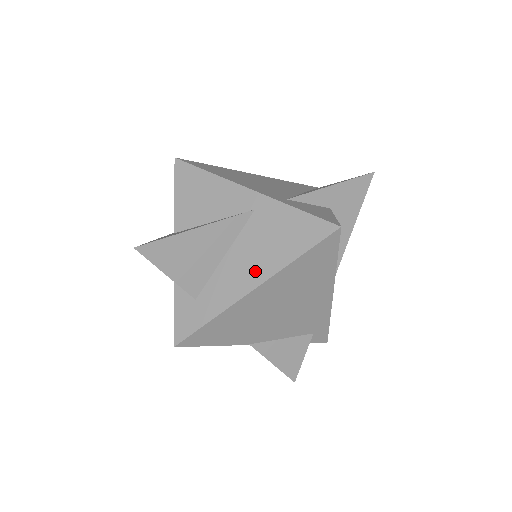
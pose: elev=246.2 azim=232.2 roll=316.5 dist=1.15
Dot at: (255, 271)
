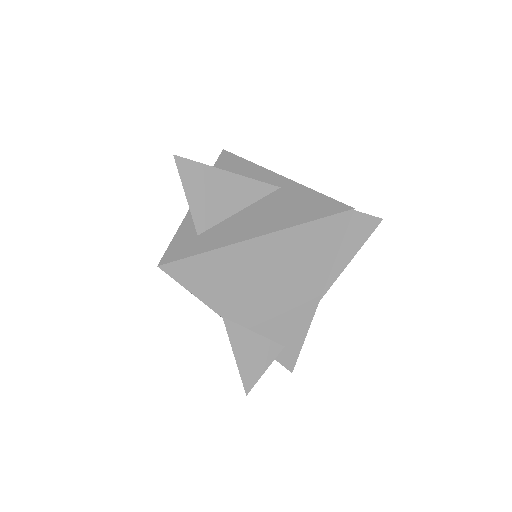
Dot at: (265, 224)
